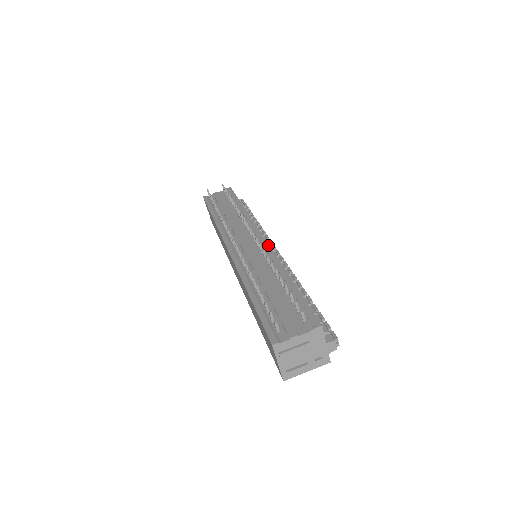
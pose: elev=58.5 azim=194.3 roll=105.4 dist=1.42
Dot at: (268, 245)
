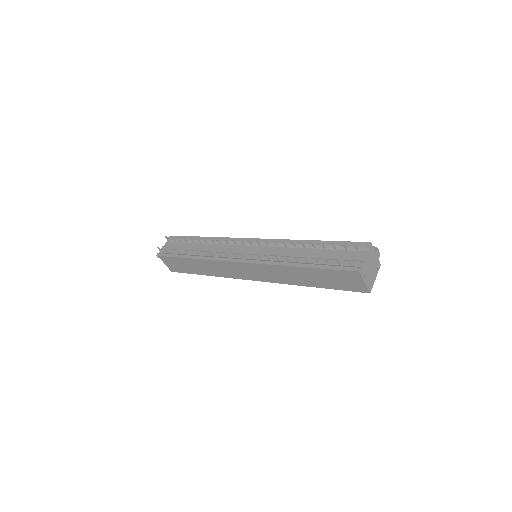
Dot at: (267, 239)
